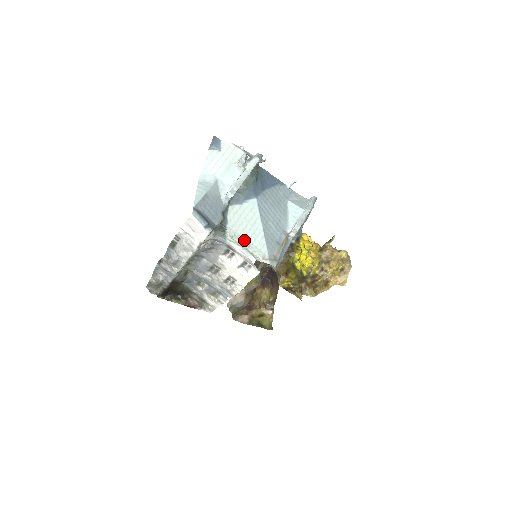
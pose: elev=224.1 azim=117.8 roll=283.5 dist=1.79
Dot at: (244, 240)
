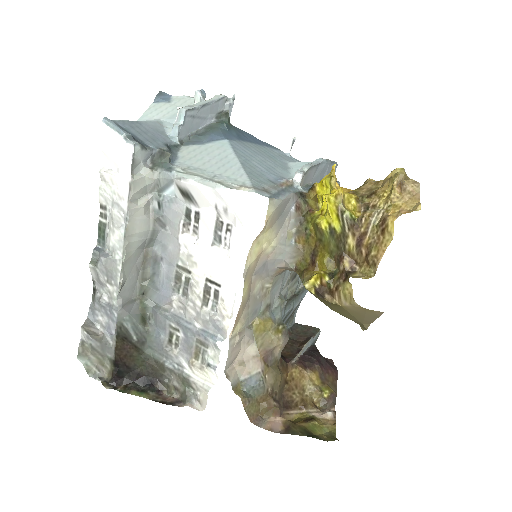
Dot at: (205, 172)
